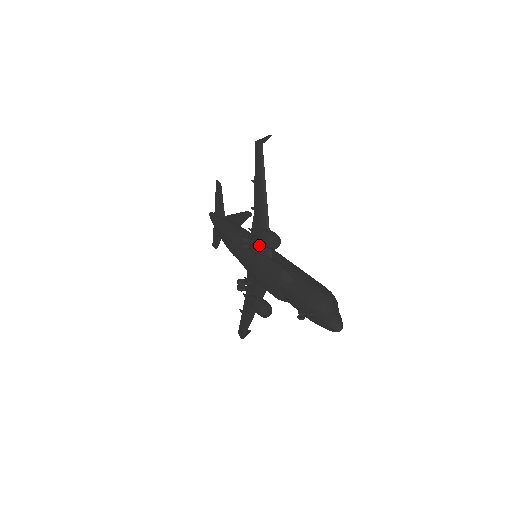
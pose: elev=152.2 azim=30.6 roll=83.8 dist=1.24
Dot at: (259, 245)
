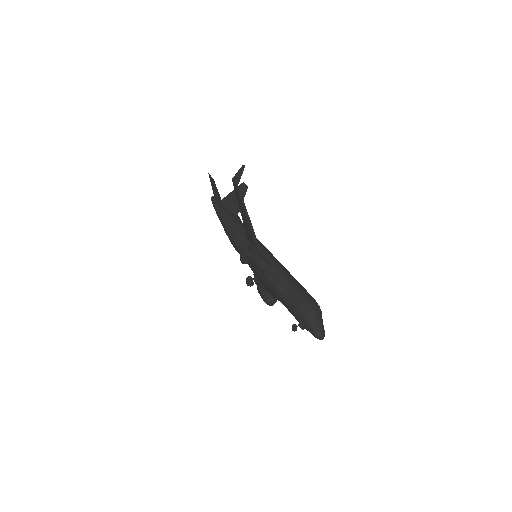
Dot at: occluded
